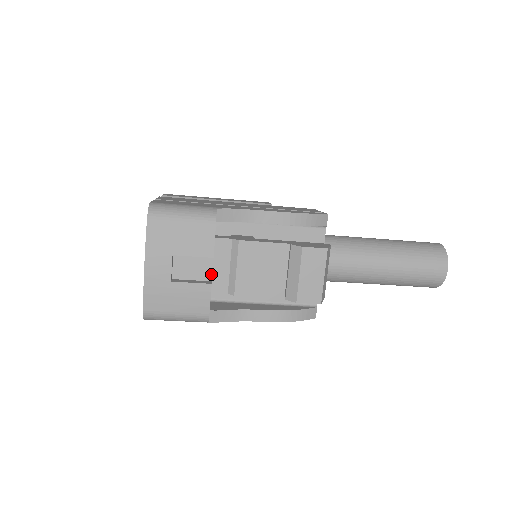
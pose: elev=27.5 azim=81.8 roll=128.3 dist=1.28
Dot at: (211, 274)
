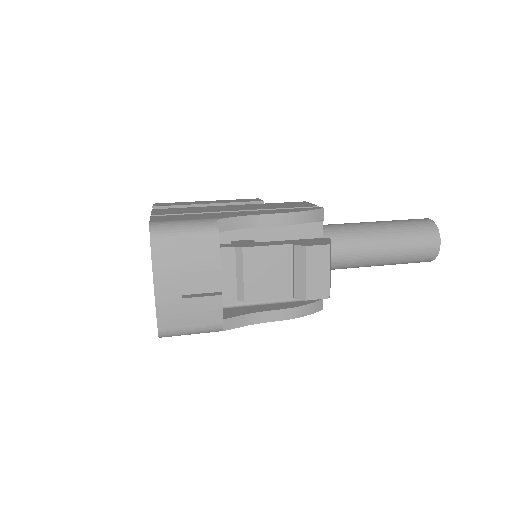
Dot at: (219, 284)
